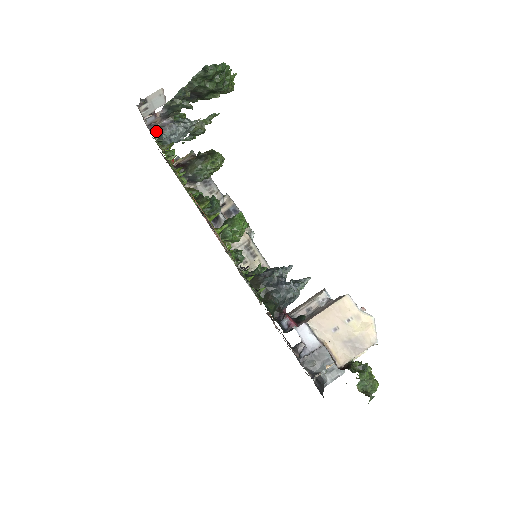
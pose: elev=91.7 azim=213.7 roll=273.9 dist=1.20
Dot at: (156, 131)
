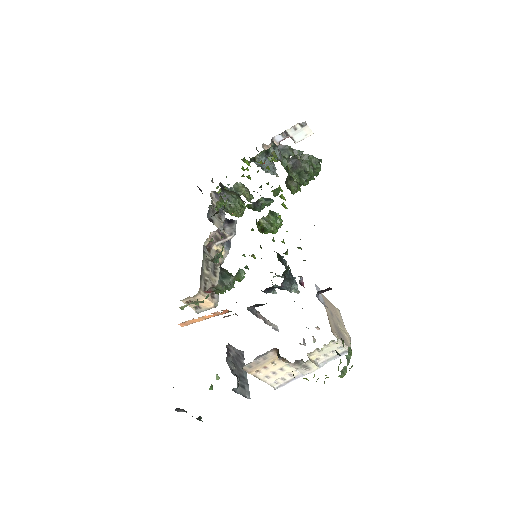
Dot at: (275, 144)
